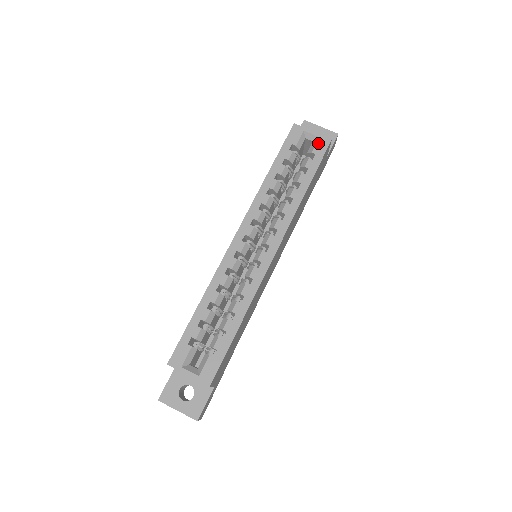
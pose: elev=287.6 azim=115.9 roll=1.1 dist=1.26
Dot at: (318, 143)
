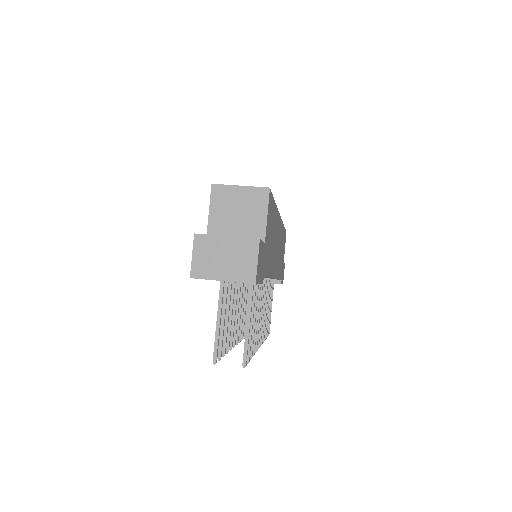
Dot at: occluded
